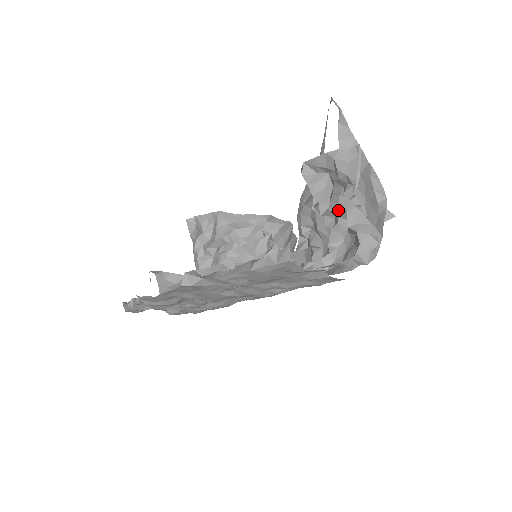
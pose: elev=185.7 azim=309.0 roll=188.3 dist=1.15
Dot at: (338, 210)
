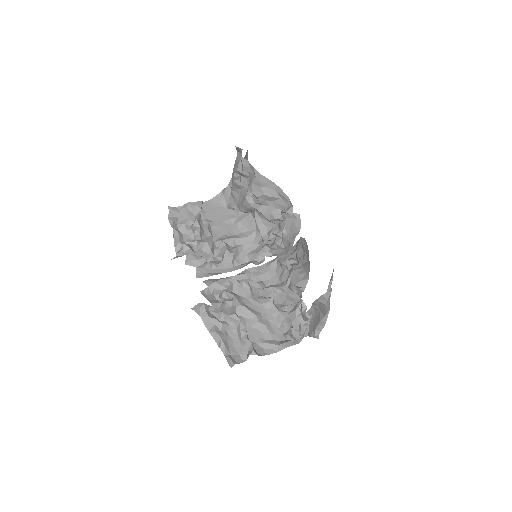
Dot at: occluded
